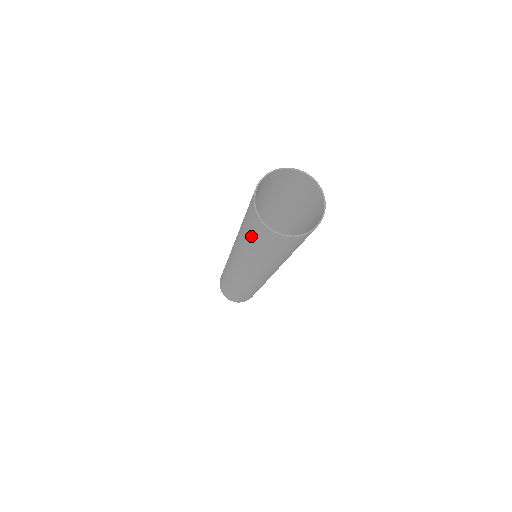
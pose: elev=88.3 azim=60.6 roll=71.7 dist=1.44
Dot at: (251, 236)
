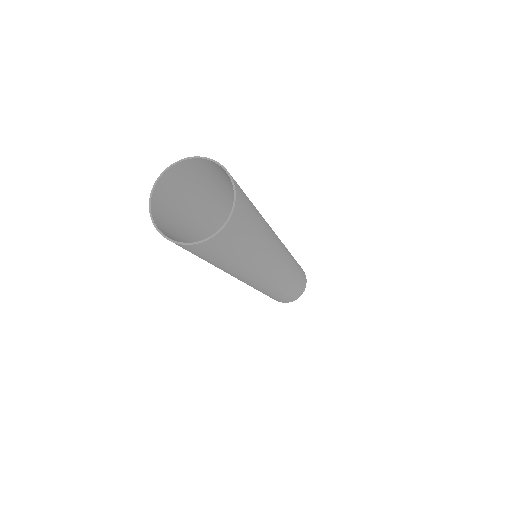
Dot at: (179, 236)
